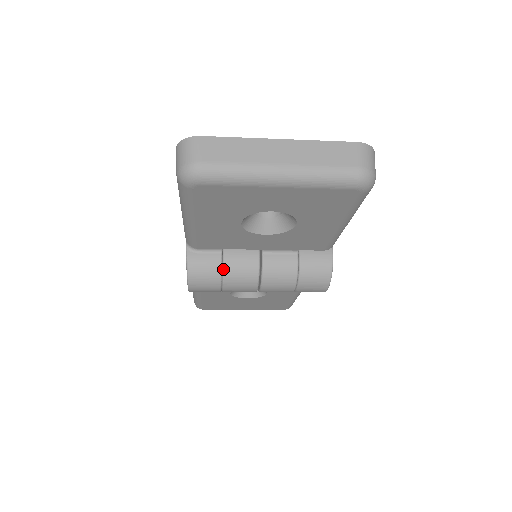
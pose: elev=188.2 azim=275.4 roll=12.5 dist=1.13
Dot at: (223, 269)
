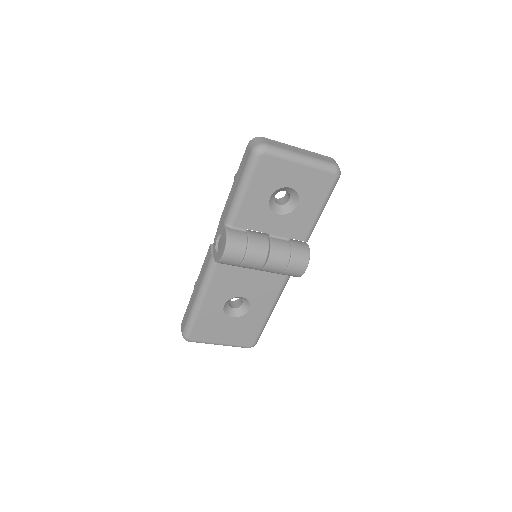
Dot at: (248, 240)
